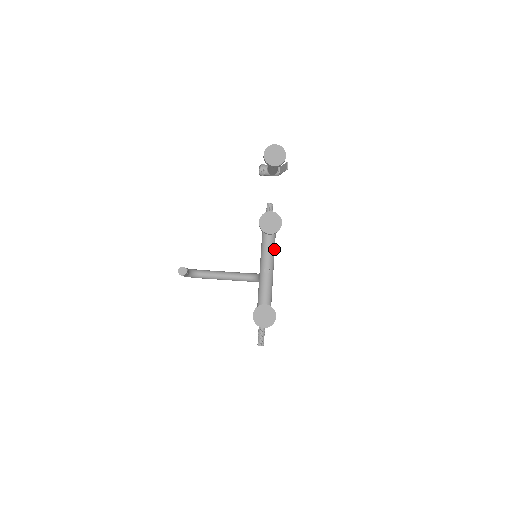
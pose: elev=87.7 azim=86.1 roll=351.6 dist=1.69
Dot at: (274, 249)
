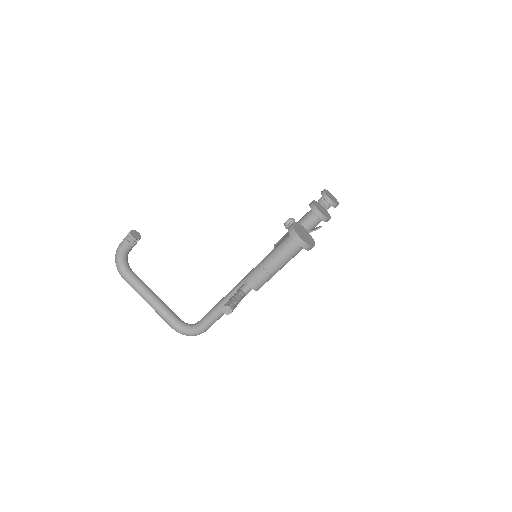
Dot at: occluded
